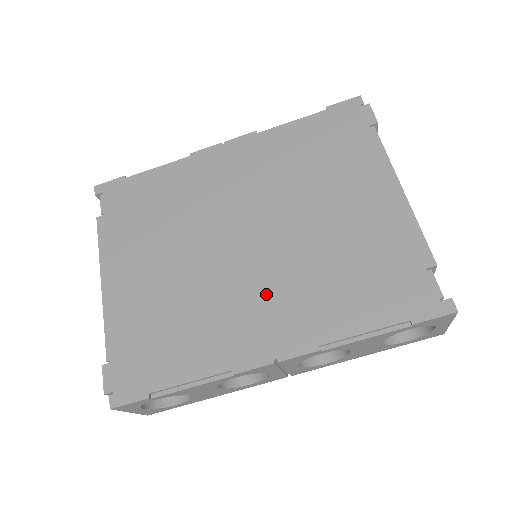
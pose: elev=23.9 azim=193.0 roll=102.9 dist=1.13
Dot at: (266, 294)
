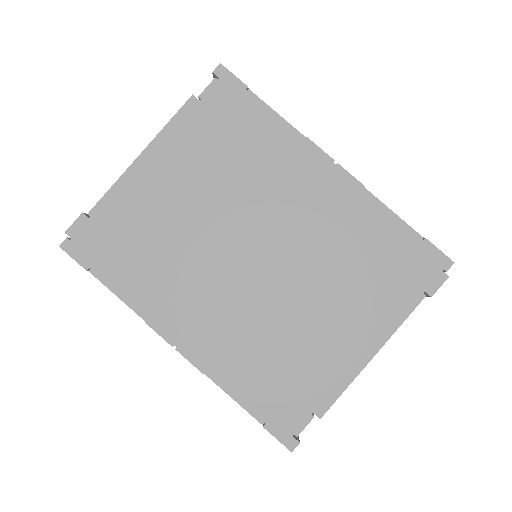
Dot at: (219, 305)
